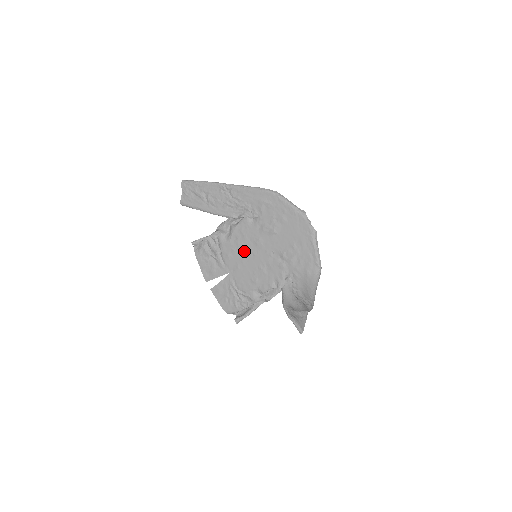
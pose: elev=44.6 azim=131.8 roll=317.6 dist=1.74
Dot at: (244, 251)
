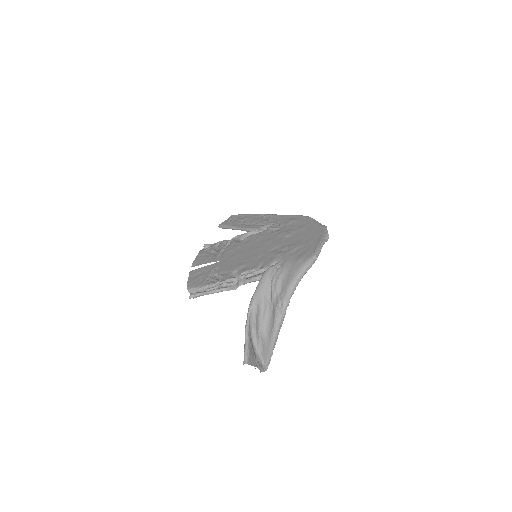
Dot at: (249, 247)
